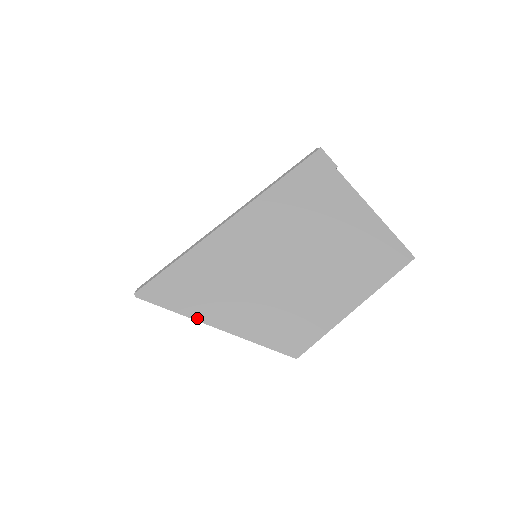
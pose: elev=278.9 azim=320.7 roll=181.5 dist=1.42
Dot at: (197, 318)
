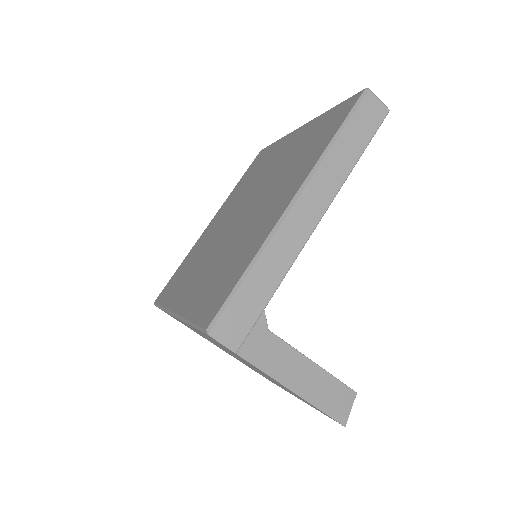
Dot at: (197, 333)
